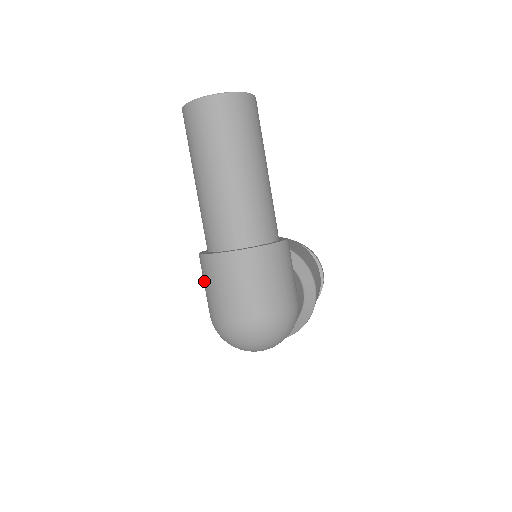
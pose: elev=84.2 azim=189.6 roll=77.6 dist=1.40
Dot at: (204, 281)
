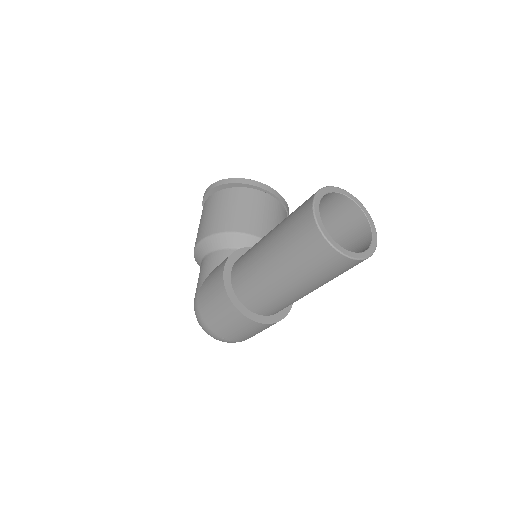
Dot at: (214, 300)
